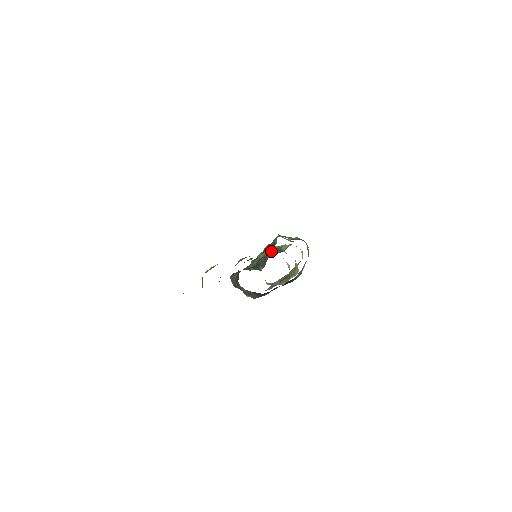
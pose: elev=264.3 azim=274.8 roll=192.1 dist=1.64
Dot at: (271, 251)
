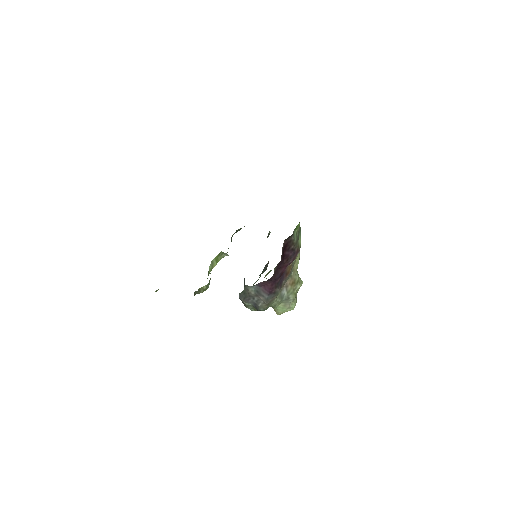
Dot at: (271, 270)
